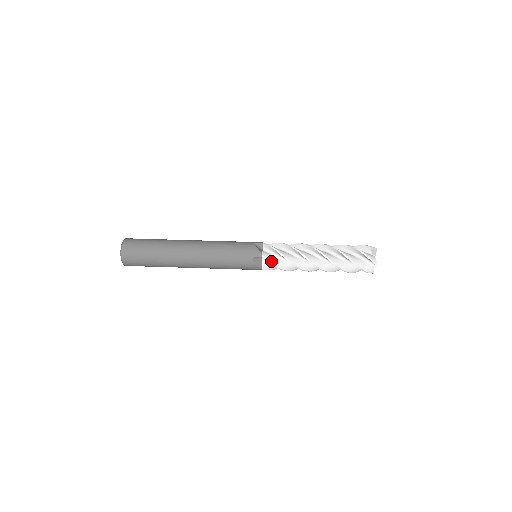
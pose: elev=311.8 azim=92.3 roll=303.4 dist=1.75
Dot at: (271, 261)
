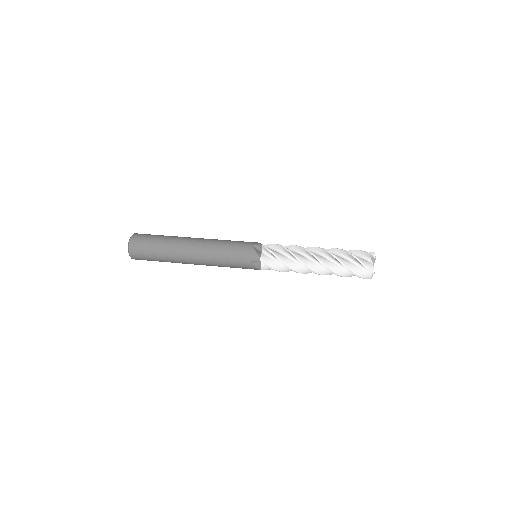
Dot at: (269, 265)
